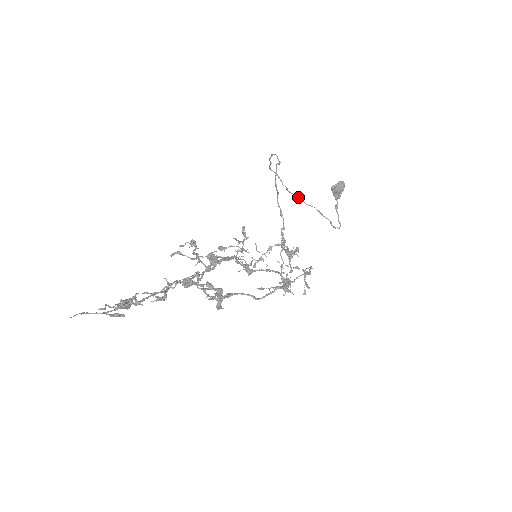
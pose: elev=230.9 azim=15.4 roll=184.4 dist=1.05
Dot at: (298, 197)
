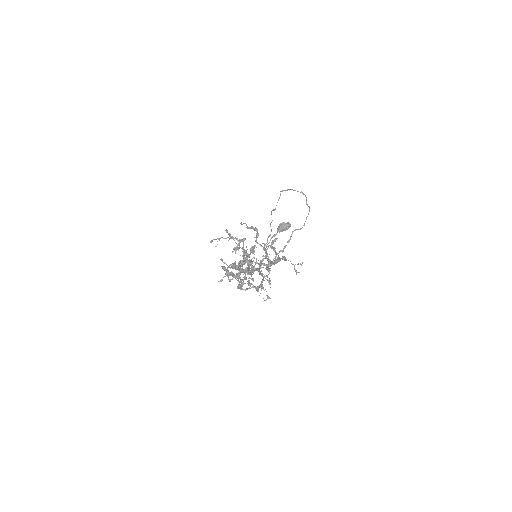
Dot at: occluded
